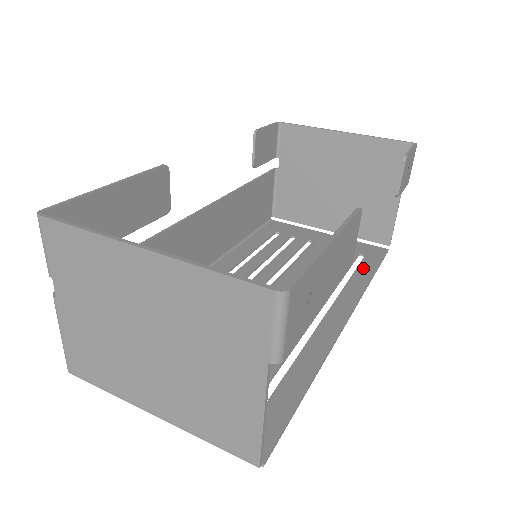
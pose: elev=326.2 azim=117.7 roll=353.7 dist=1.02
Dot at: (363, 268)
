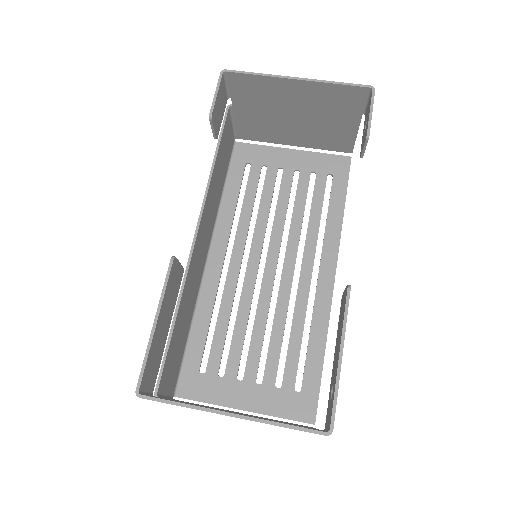
Dot at: (335, 198)
